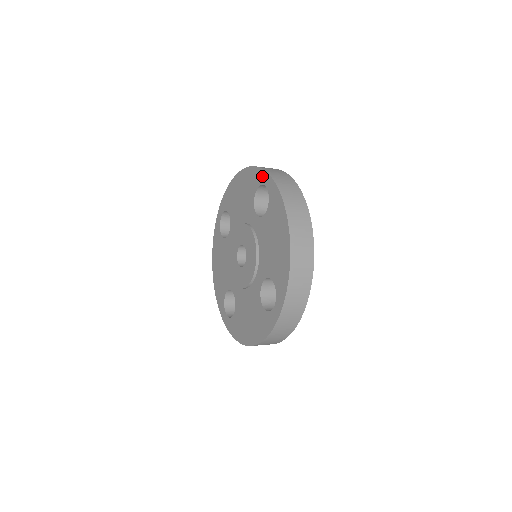
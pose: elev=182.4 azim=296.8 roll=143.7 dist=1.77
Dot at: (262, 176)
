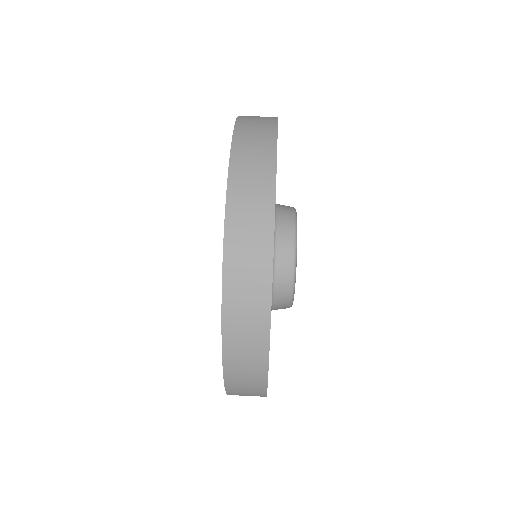
Dot at: occluded
